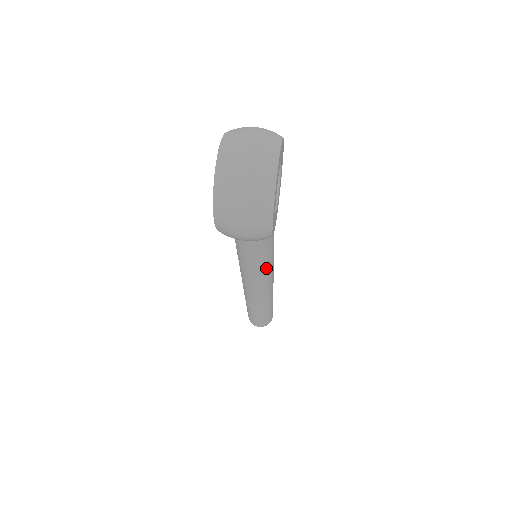
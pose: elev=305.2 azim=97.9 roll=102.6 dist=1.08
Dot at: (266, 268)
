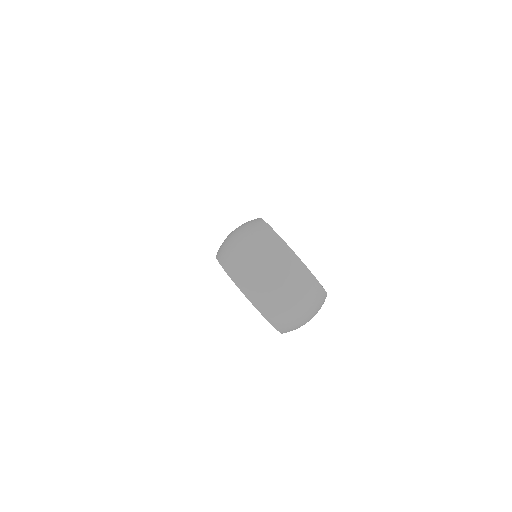
Dot at: occluded
